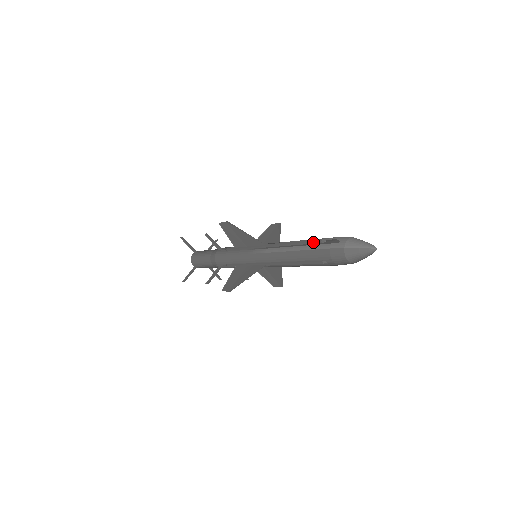
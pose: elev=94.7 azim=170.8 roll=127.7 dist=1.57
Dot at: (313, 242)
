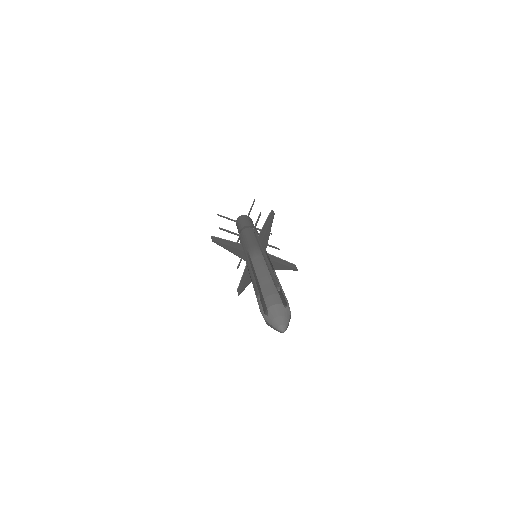
Dot at: occluded
